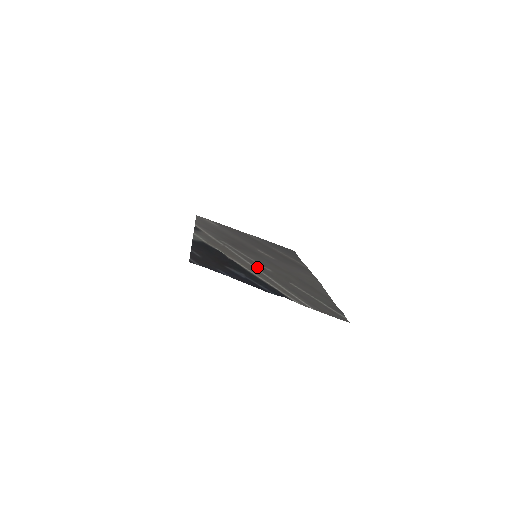
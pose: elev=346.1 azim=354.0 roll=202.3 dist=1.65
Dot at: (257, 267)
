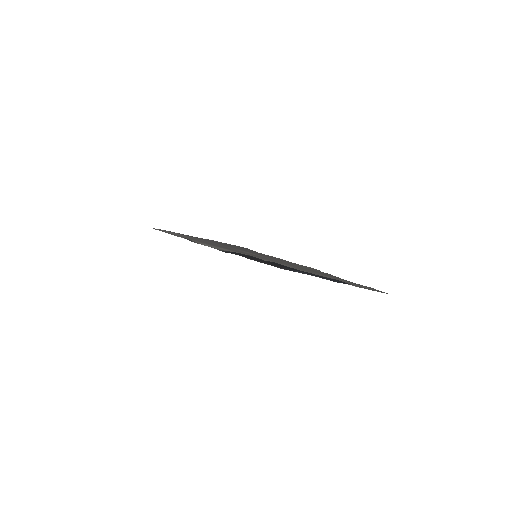
Dot at: occluded
